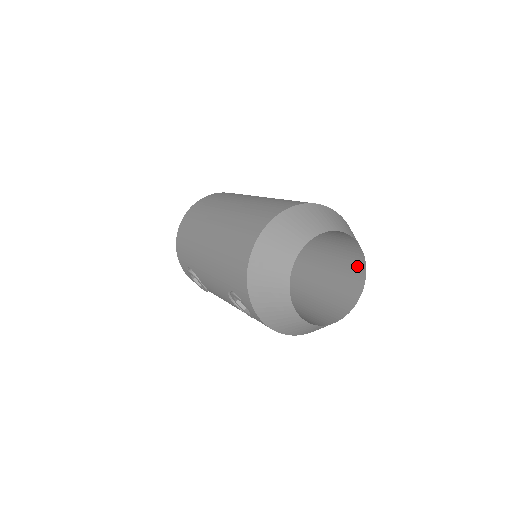
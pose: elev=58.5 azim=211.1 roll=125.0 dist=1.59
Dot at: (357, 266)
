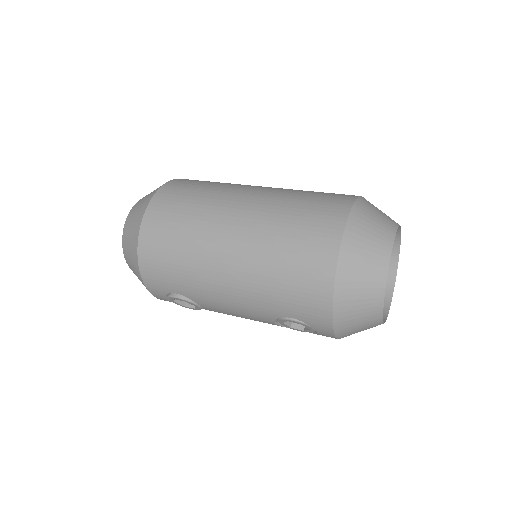
Dot at: occluded
